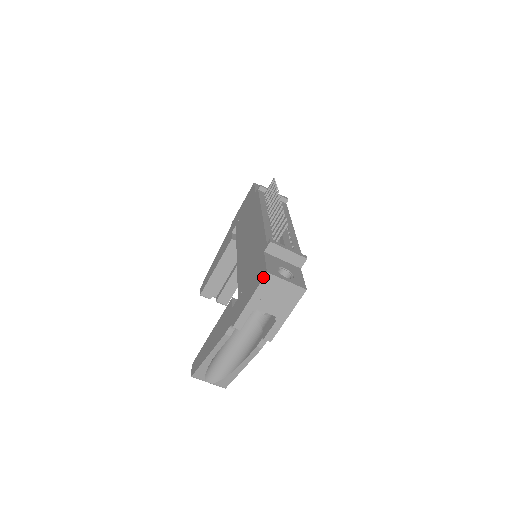
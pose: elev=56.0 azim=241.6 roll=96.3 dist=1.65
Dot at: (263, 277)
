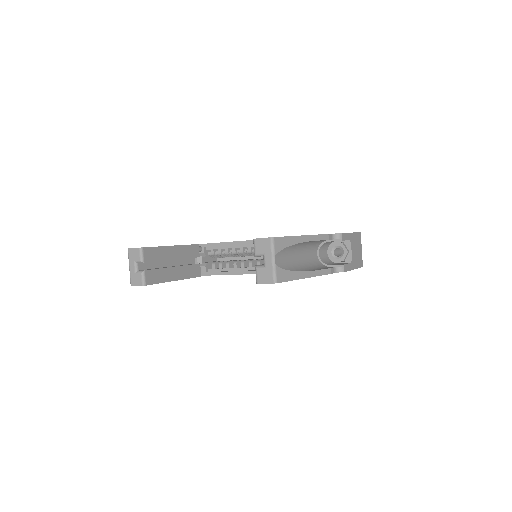
Dot at: (359, 232)
